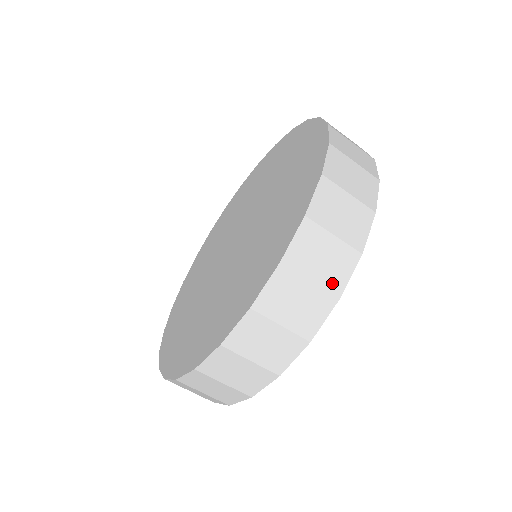
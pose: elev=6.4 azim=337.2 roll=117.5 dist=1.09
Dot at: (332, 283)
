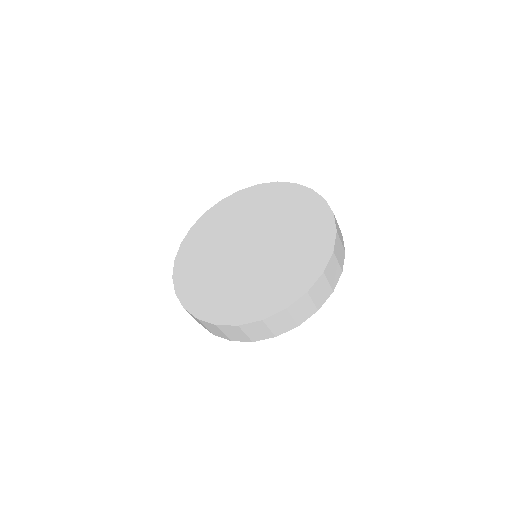
Dot at: (343, 244)
